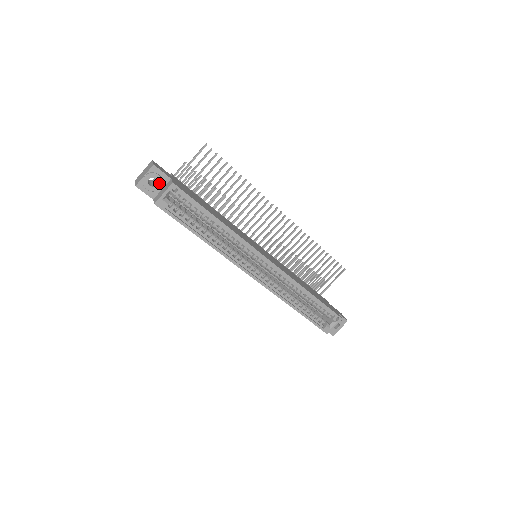
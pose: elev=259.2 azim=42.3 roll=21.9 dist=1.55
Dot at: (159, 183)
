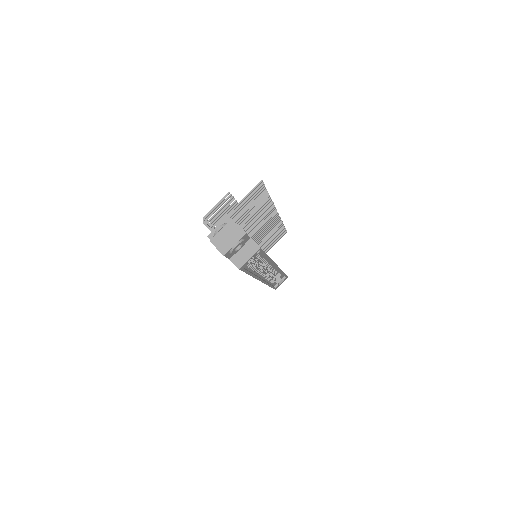
Dot at: (242, 246)
